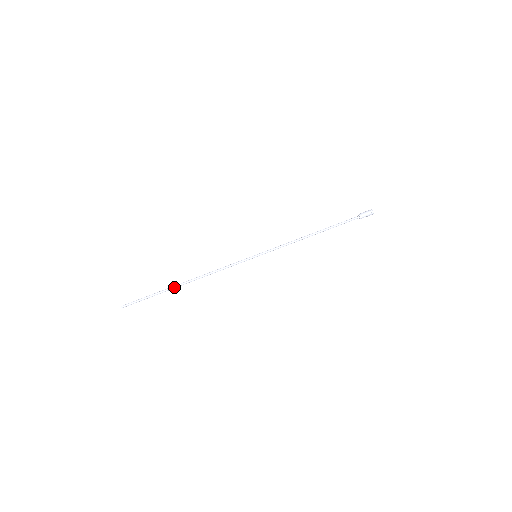
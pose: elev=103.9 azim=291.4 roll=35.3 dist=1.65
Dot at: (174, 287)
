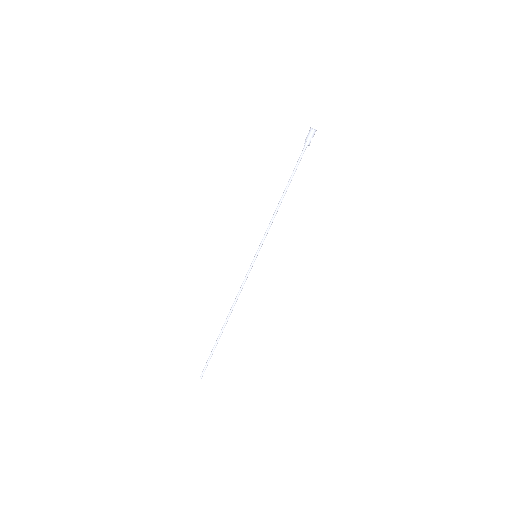
Dot at: (221, 333)
